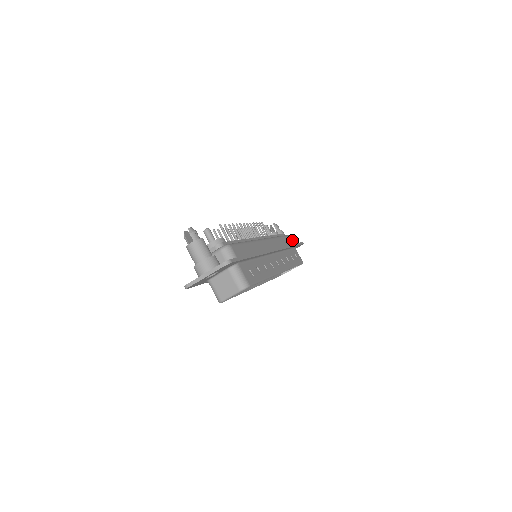
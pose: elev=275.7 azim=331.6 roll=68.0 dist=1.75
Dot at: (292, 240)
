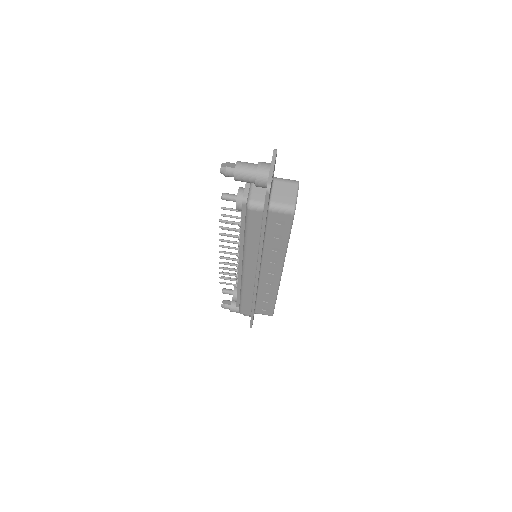
Dot at: occluded
